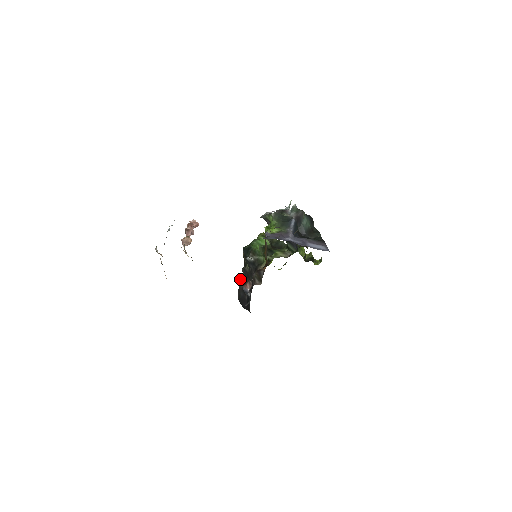
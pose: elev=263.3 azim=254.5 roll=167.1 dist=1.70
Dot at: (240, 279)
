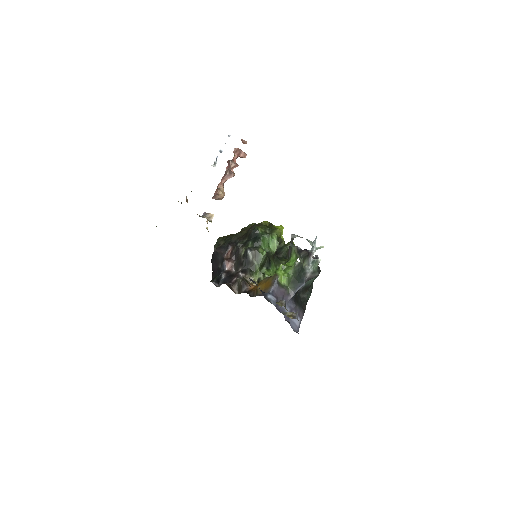
Dot at: (229, 247)
